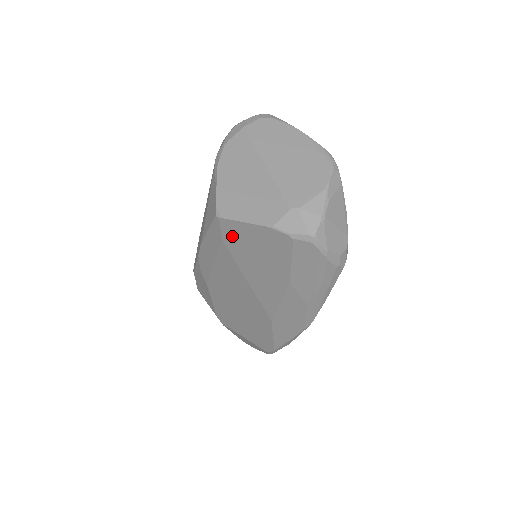
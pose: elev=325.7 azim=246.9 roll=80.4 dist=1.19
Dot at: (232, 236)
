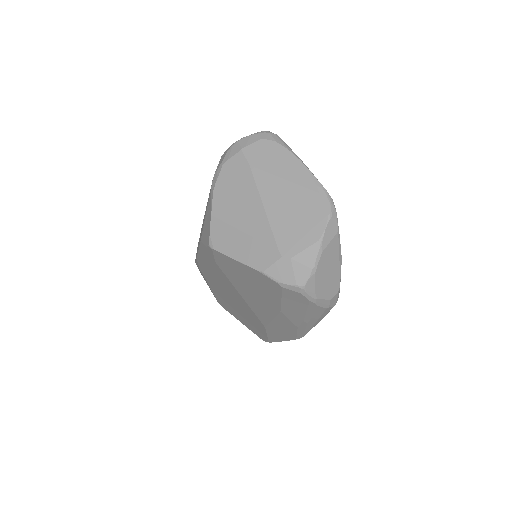
Dot at: (225, 264)
